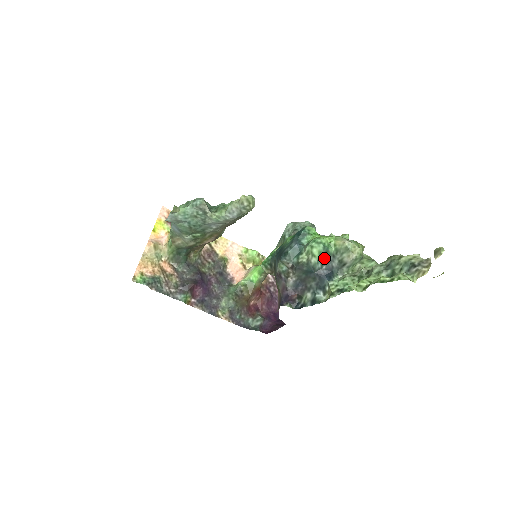
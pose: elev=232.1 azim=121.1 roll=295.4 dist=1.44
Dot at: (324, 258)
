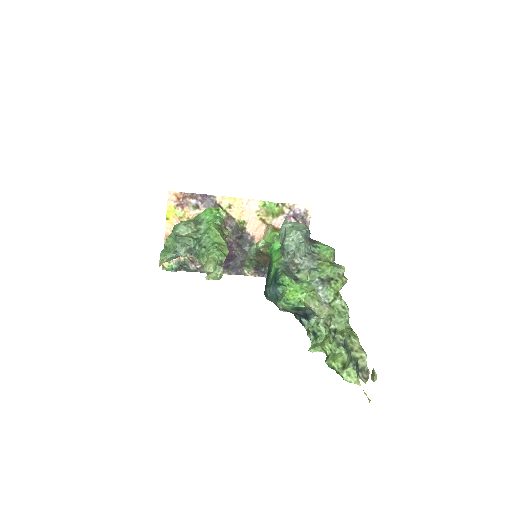
Dot at: (297, 309)
